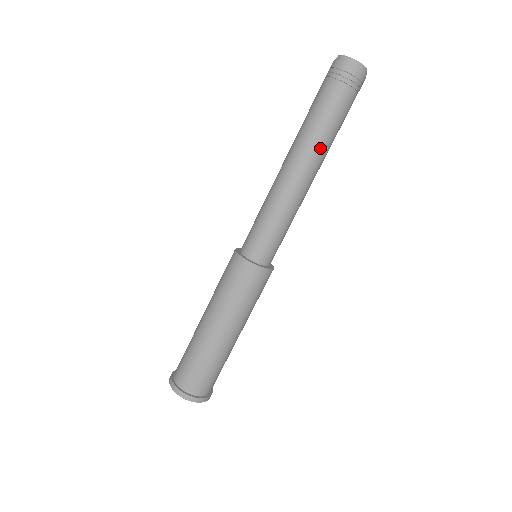
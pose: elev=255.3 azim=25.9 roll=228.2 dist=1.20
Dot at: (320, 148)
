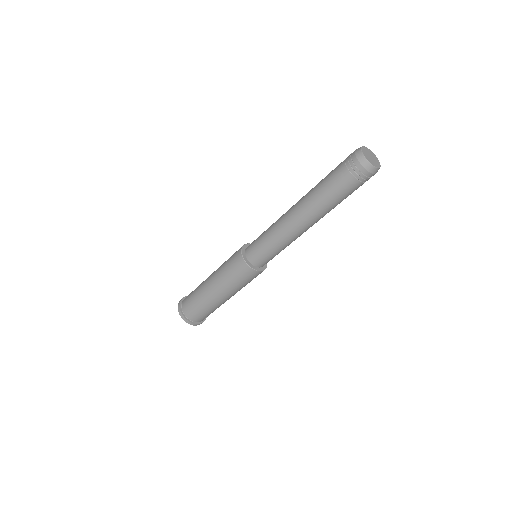
Dot at: (325, 213)
